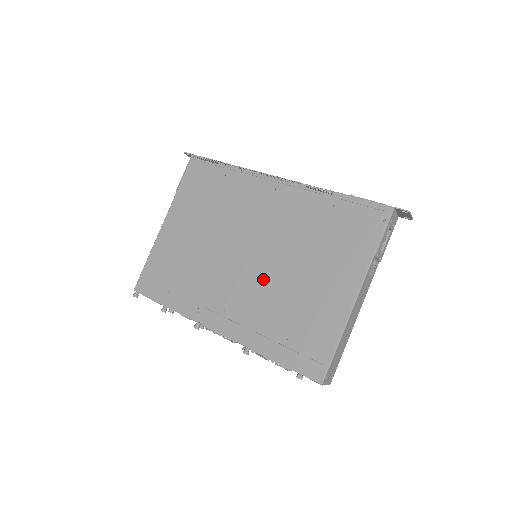
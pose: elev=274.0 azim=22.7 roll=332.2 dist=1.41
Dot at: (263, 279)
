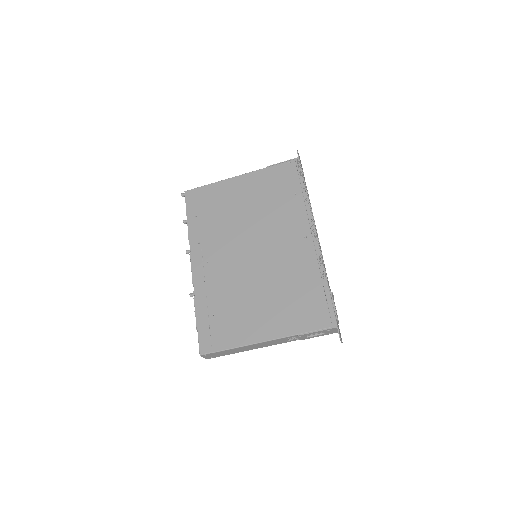
Dot at: (241, 273)
